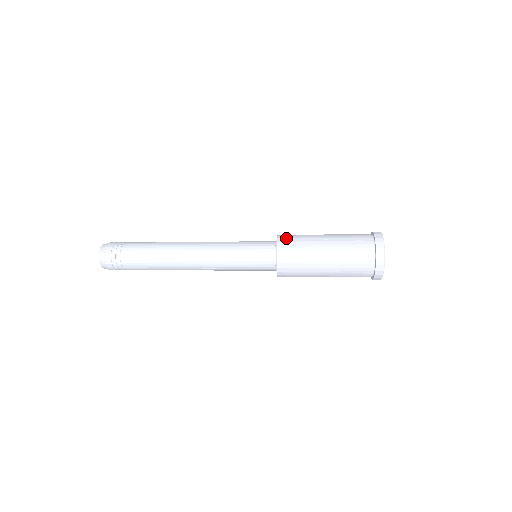
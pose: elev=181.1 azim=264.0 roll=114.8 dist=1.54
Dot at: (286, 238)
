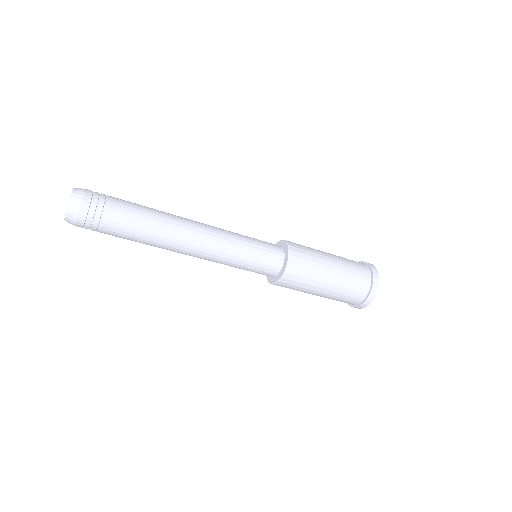
Dot at: occluded
